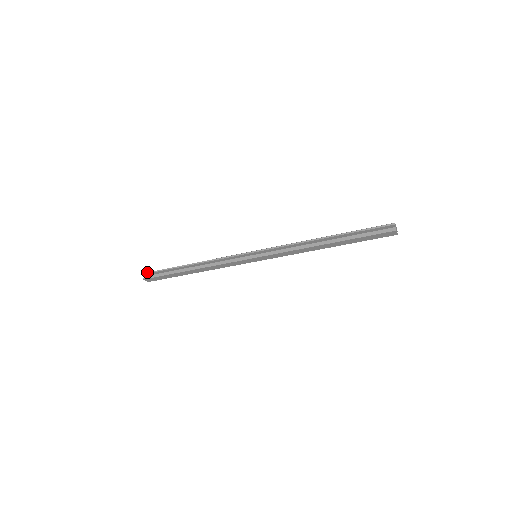
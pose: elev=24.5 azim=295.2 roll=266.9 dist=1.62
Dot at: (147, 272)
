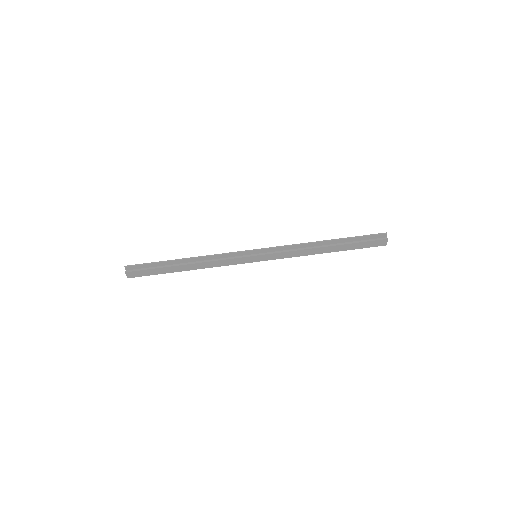
Dot at: occluded
